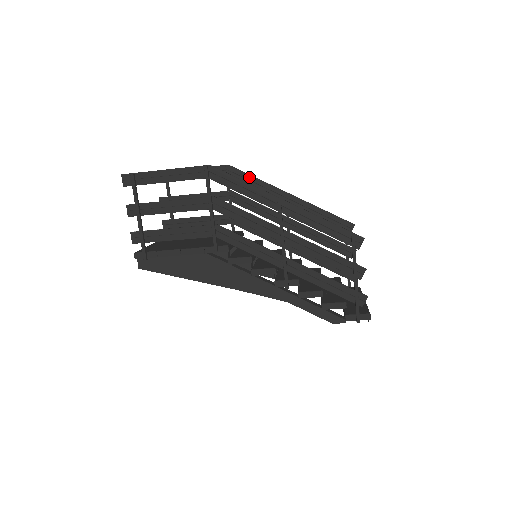
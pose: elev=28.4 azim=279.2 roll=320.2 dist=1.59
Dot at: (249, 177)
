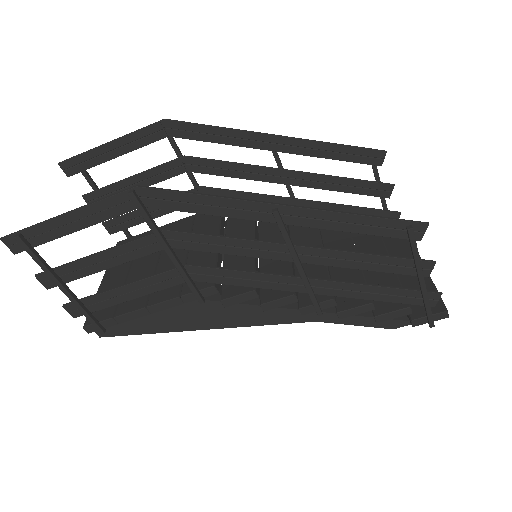
Dot at: (204, 129)
